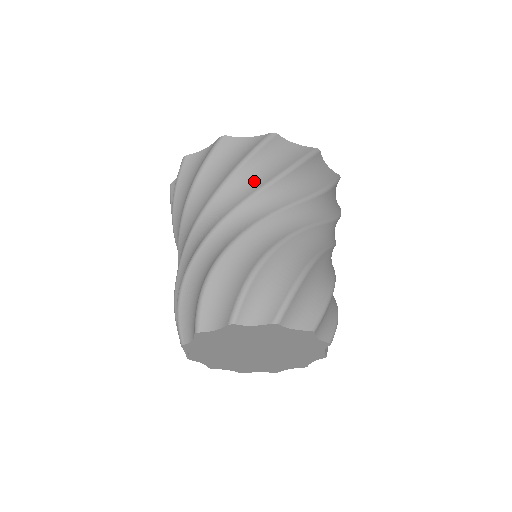
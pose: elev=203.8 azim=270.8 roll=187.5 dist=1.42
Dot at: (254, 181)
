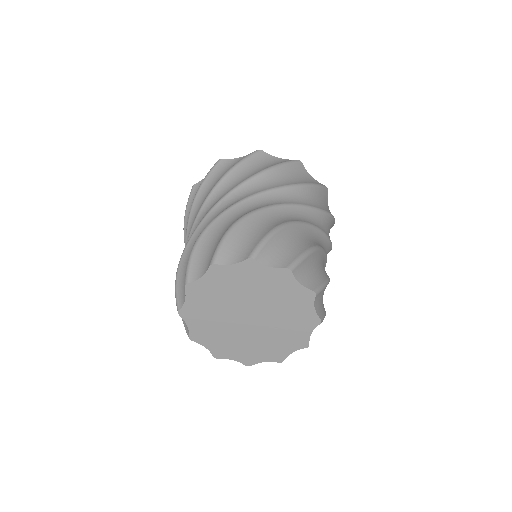
Dot at: (241, 178)
